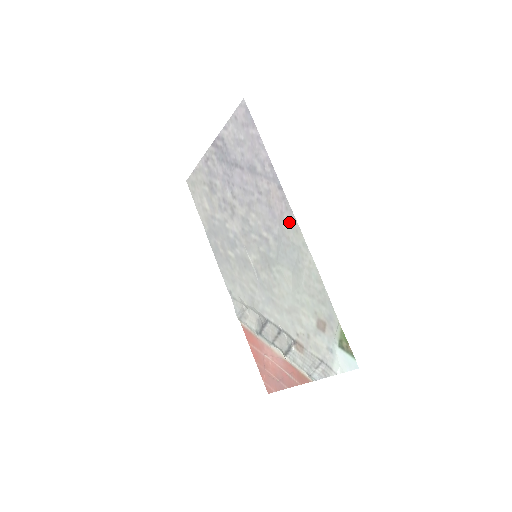
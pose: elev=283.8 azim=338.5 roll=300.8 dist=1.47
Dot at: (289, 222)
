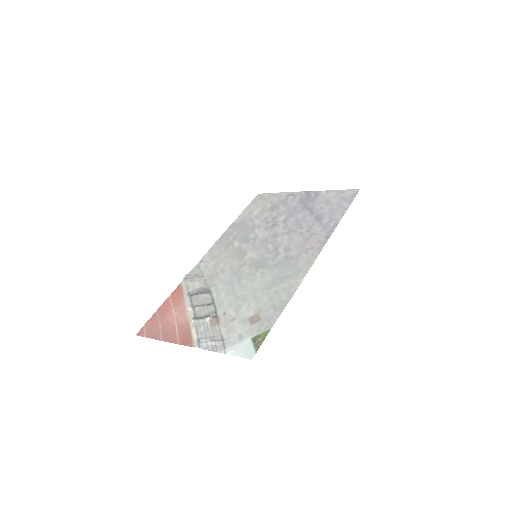
Dot at: (310, 255)
